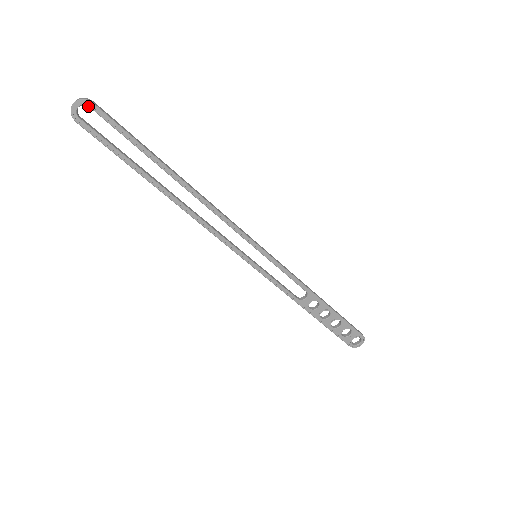
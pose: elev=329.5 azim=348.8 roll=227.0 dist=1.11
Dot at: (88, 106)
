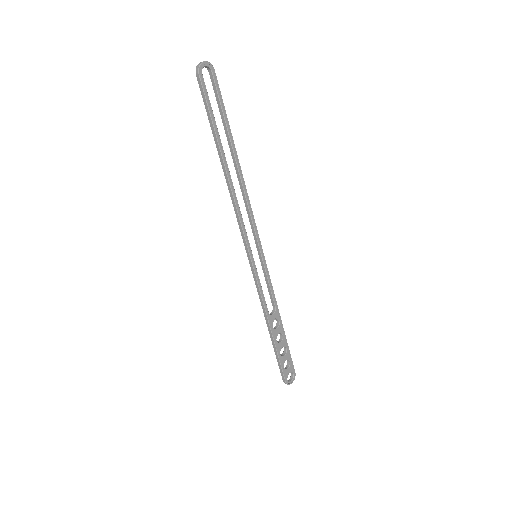
Dot at: (211, 70)
